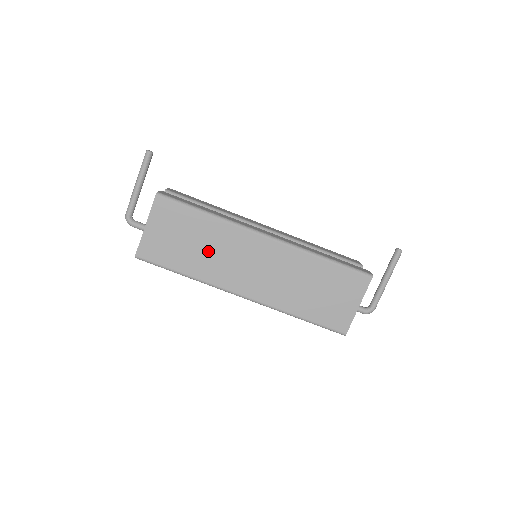
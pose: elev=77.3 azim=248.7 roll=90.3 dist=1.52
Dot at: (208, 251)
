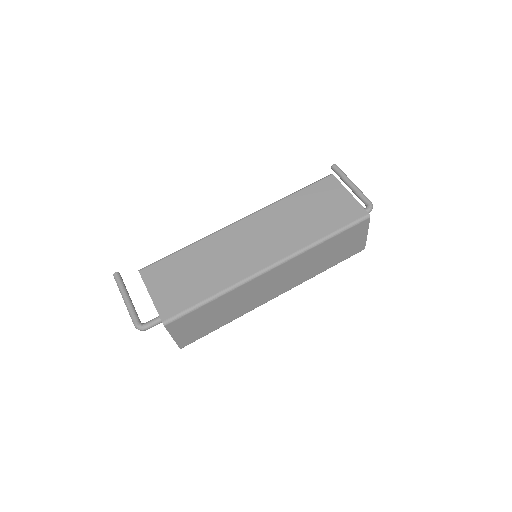
Dot at: (212, 265)
